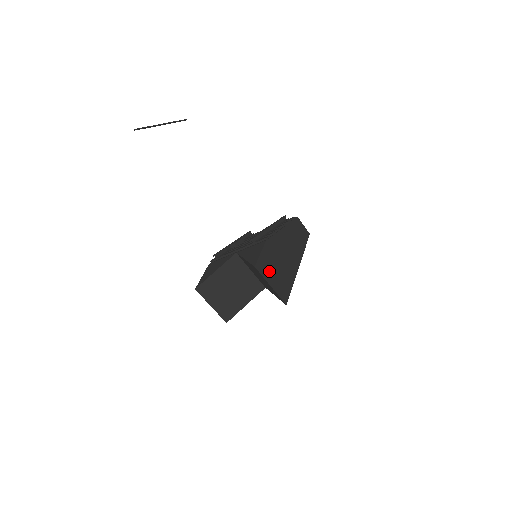
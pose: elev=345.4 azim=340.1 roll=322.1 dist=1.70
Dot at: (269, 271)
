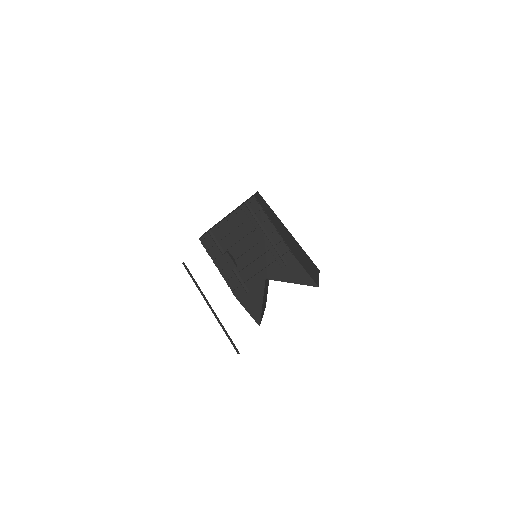
Dot at: (312, 272)
